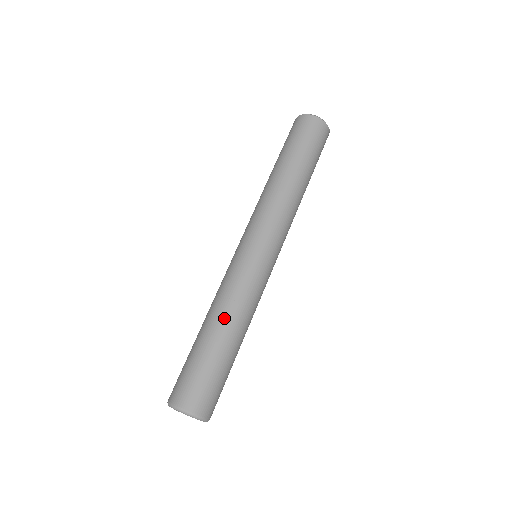
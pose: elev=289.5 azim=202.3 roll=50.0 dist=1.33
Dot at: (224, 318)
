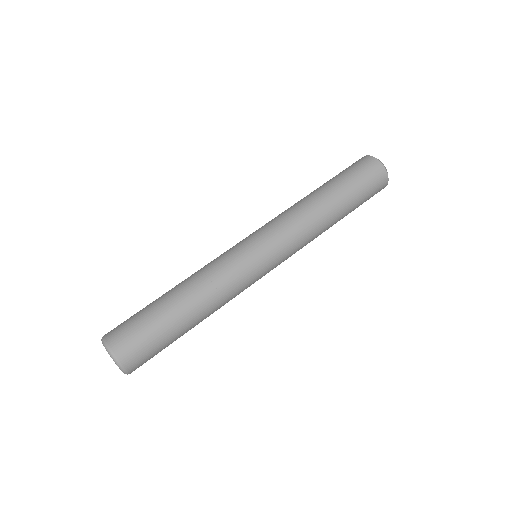
Dot at: (203, 305)
